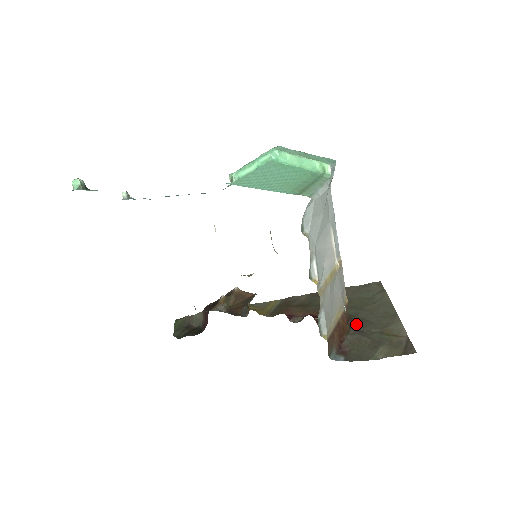
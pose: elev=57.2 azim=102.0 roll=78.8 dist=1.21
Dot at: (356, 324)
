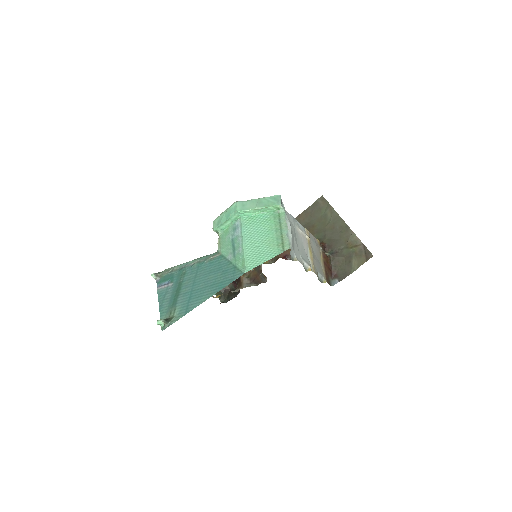
Dot at: (329, 248)
